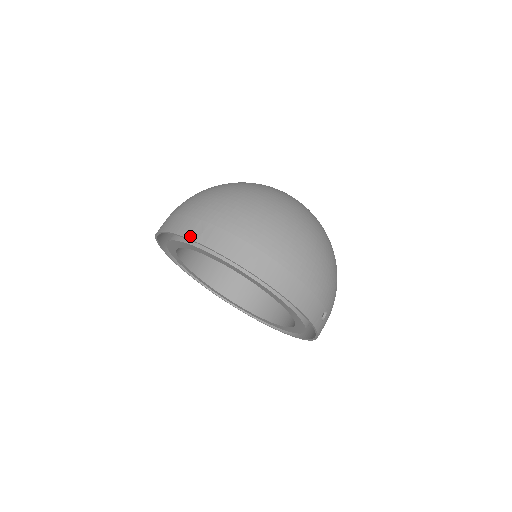
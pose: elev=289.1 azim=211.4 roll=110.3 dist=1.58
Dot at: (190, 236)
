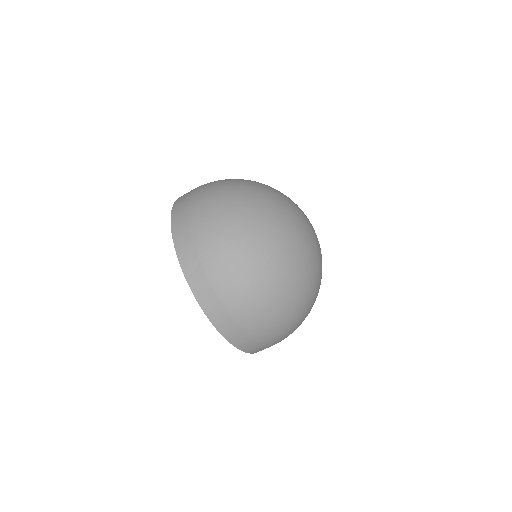
Dot at: (184, 269)
